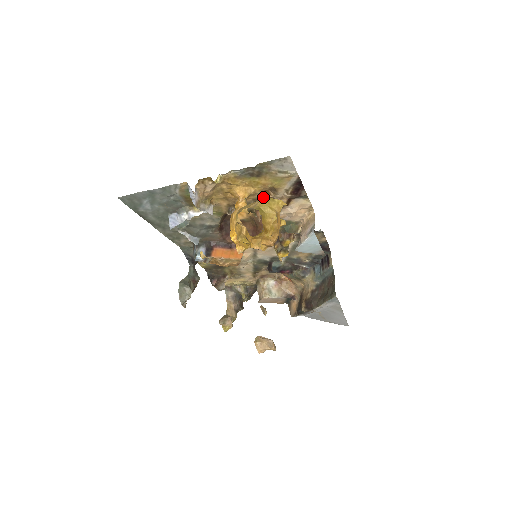
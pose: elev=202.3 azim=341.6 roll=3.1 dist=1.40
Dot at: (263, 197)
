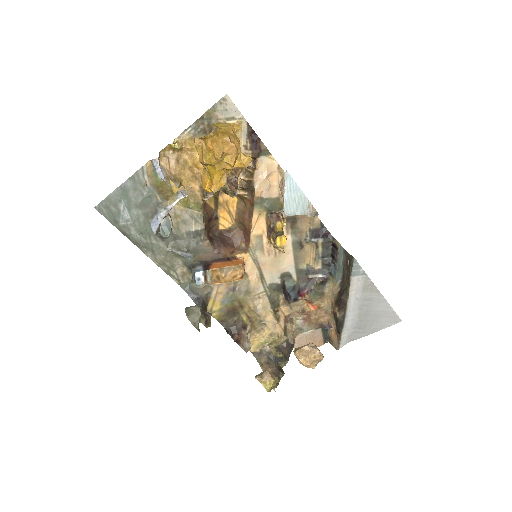
Dot at: occluded
